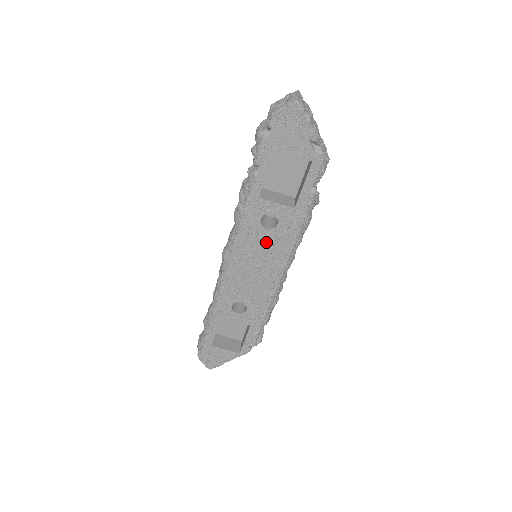
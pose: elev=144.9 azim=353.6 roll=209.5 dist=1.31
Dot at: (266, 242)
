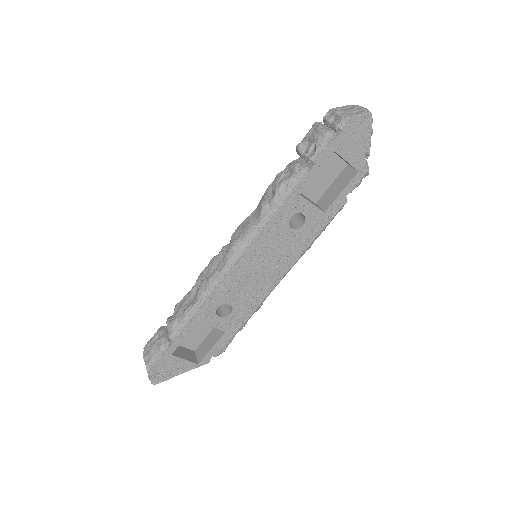
Dot at: (284, 242)
